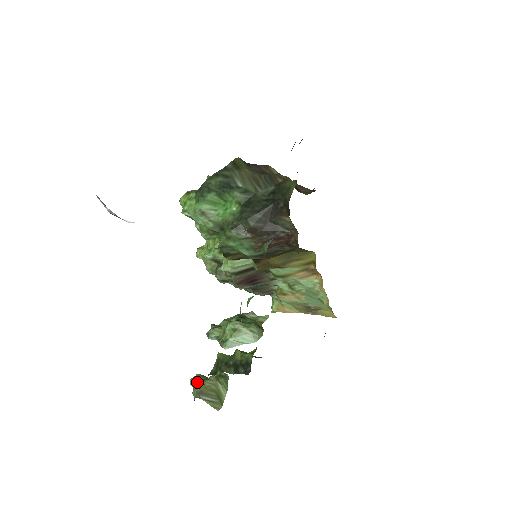
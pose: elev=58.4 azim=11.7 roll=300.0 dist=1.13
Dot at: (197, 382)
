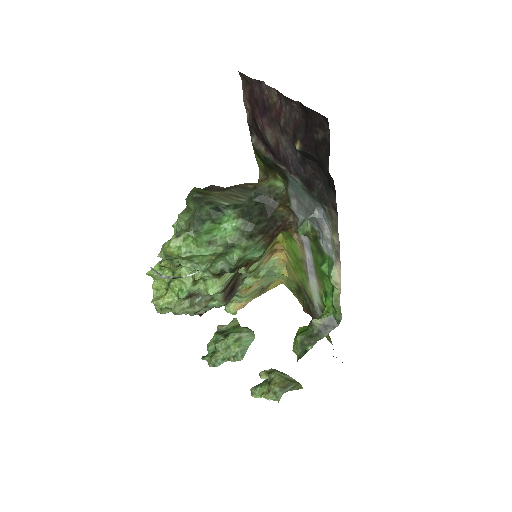
Dot at: (261, 391)
